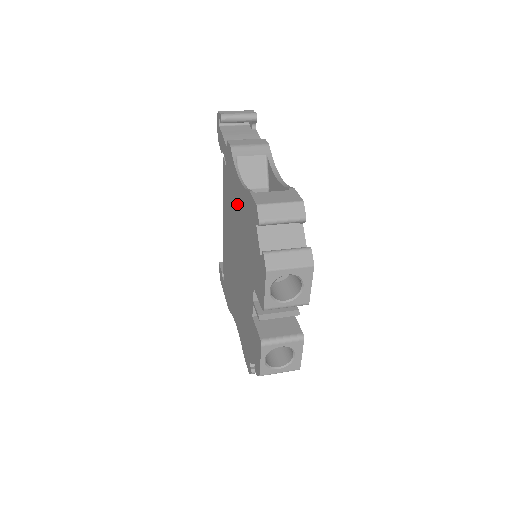
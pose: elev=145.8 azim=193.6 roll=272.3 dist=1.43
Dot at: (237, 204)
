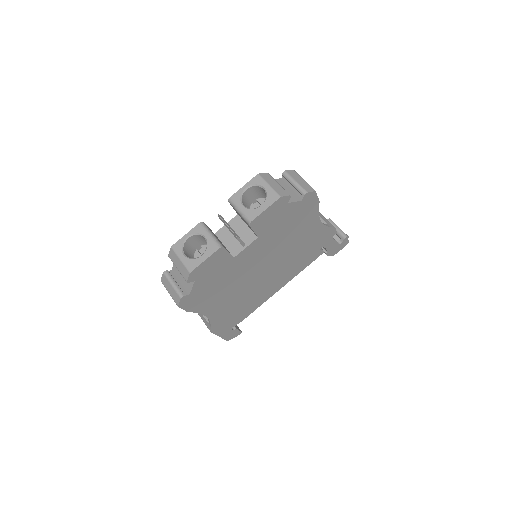
Dot at: occluded
